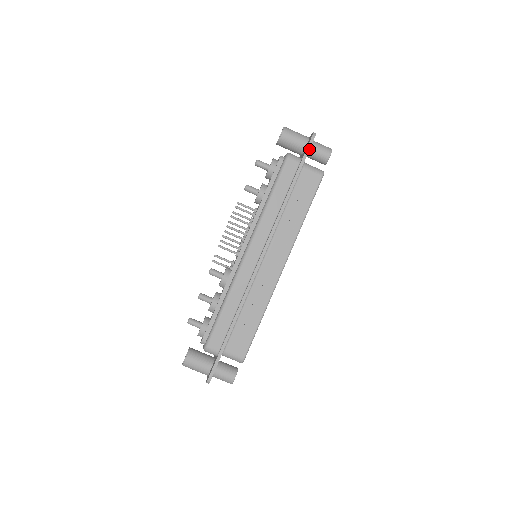
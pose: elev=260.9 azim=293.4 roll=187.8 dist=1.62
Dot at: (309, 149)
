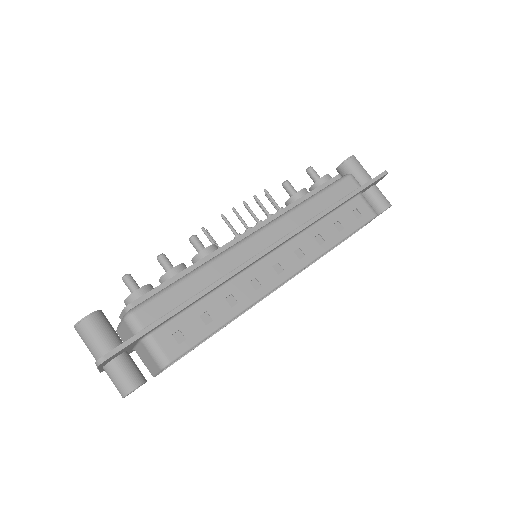
Dot at: (376, 180)
